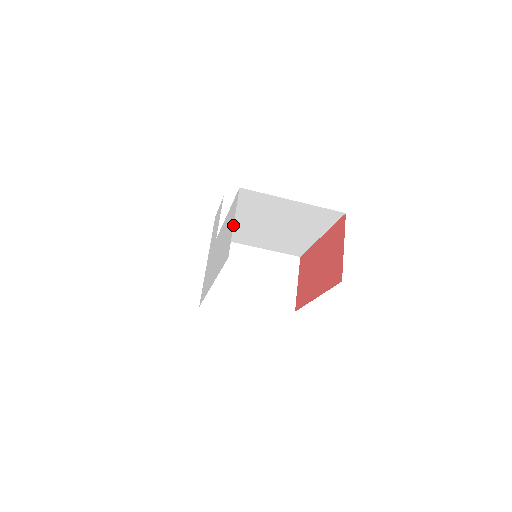
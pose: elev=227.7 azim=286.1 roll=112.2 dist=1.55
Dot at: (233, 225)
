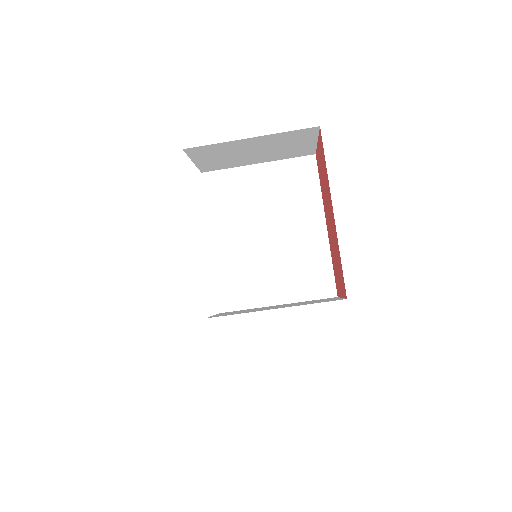
Dot at: occluded
